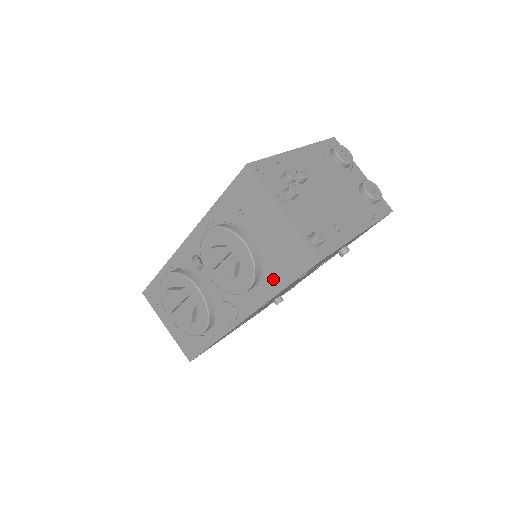
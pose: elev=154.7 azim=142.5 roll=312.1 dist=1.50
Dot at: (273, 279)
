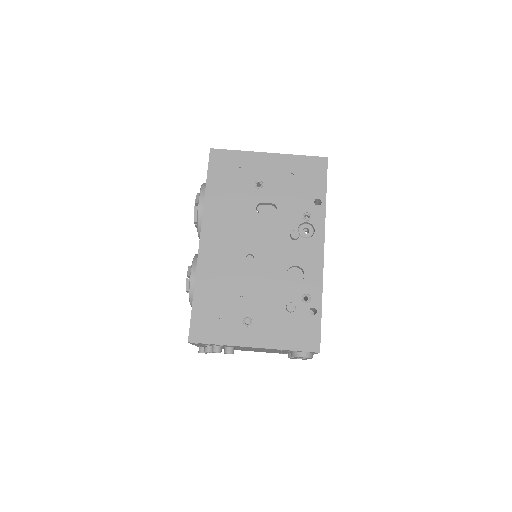
Dot at: occluded
